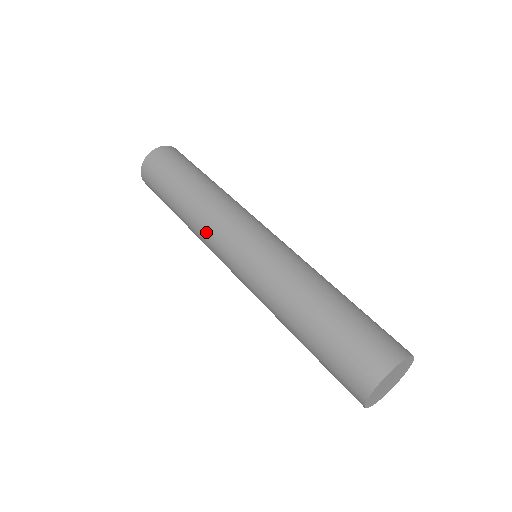
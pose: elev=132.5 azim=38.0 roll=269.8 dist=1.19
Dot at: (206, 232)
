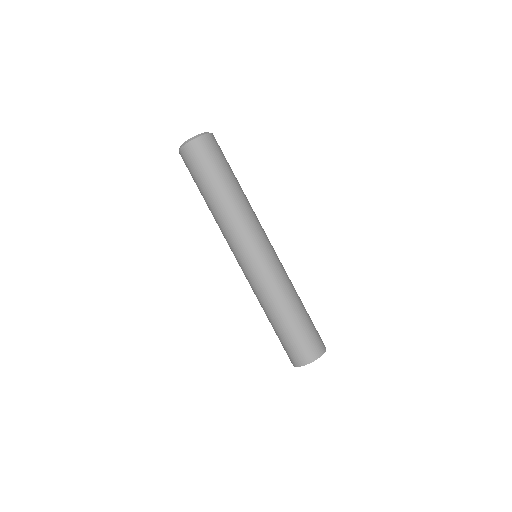
Dot at: occluded
